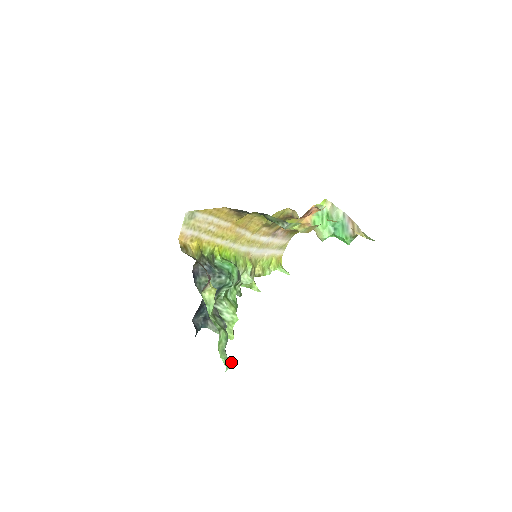
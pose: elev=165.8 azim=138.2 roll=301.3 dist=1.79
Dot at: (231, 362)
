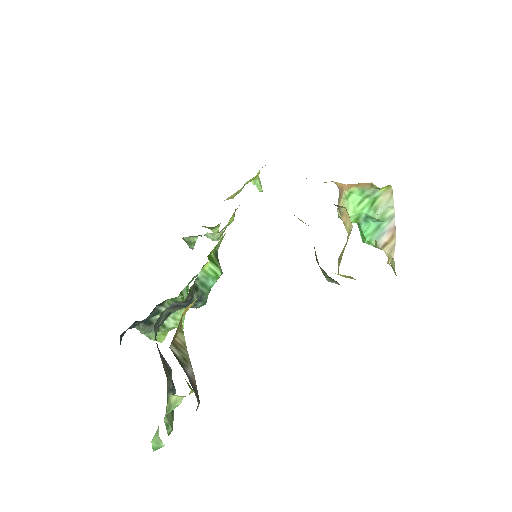
Dot at: (162, 445)
